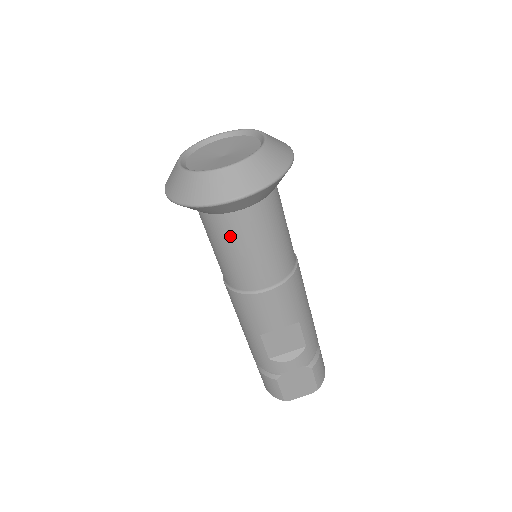
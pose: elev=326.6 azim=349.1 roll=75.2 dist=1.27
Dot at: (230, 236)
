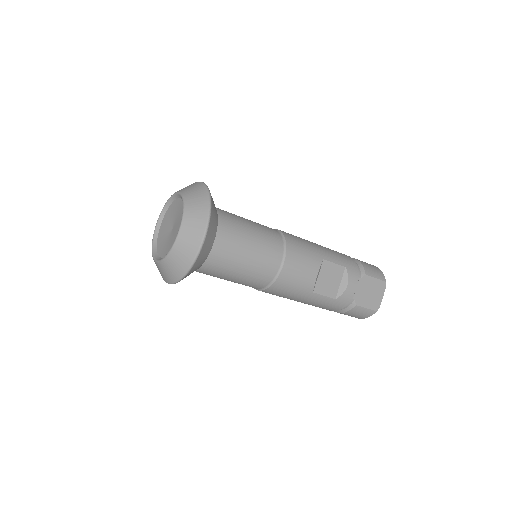
Dot at: (227, 262)
